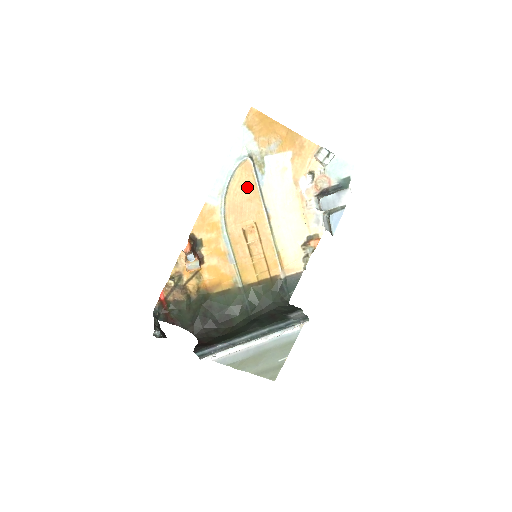
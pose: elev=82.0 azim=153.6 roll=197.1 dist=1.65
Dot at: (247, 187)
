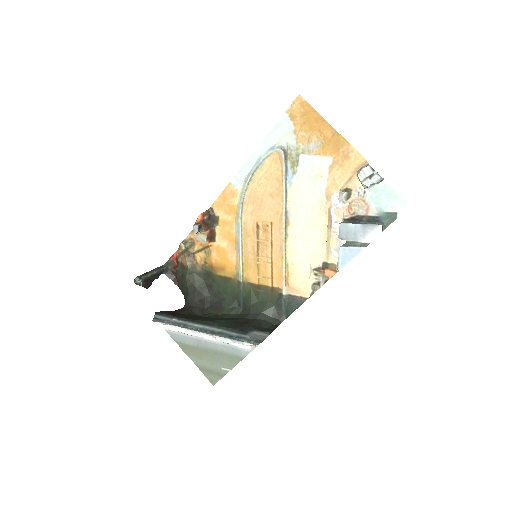
Dot at: (273, 181)
